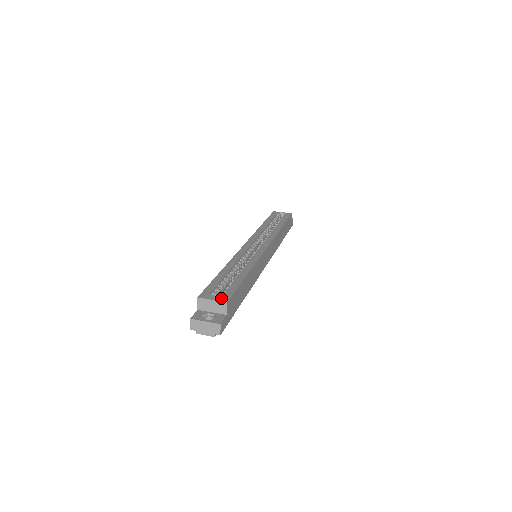
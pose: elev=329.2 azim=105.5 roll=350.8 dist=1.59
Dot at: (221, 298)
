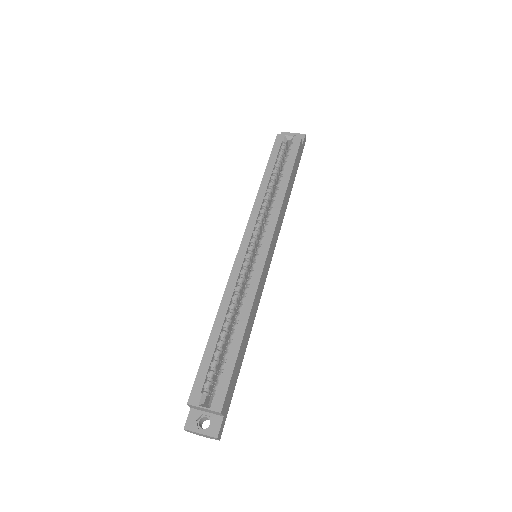
Dot at: (214, 403)
